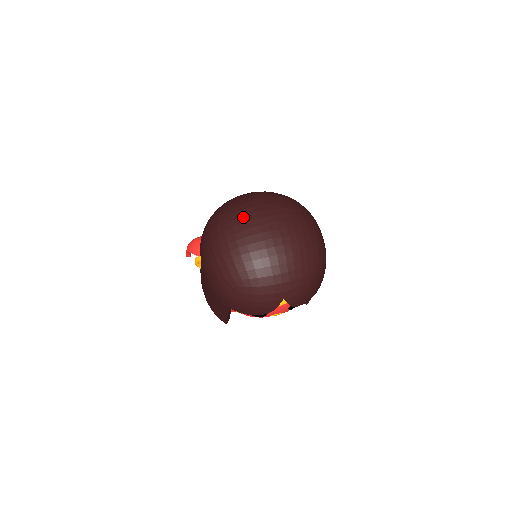
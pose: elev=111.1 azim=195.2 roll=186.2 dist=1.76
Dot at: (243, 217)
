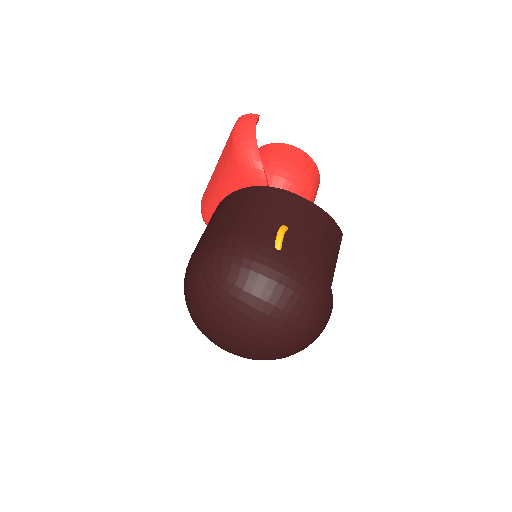
Dot at: (210, 337)
